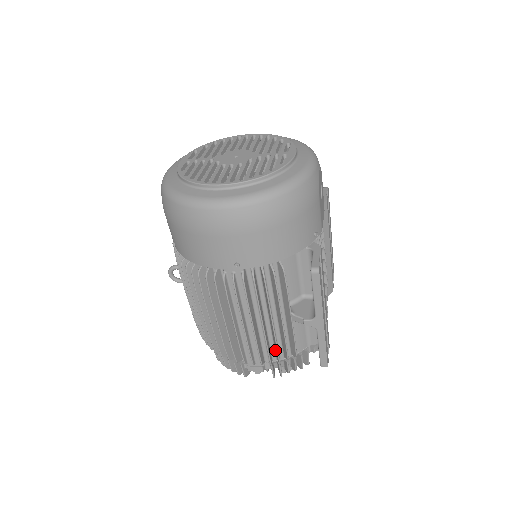
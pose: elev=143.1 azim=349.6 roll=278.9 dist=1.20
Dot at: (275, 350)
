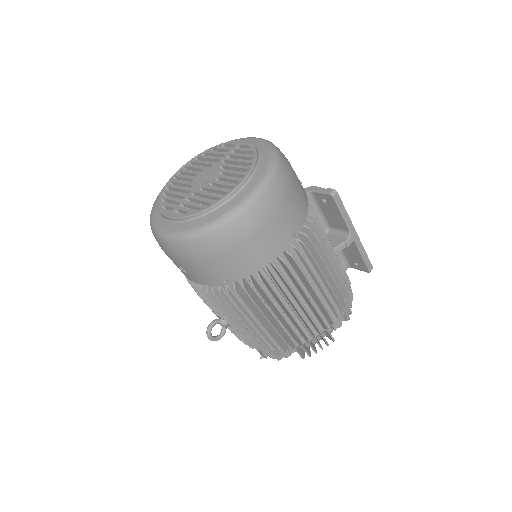
Dot at: occluded
